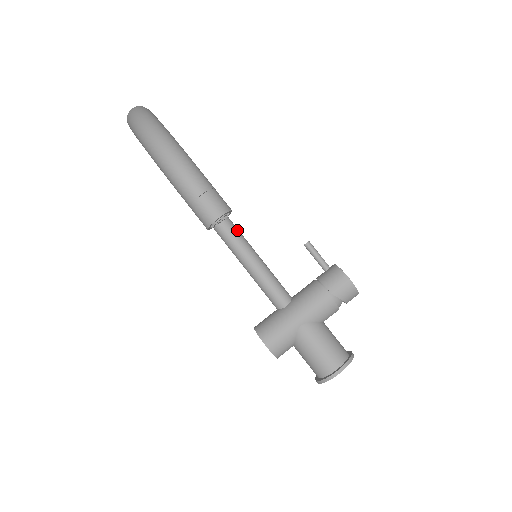
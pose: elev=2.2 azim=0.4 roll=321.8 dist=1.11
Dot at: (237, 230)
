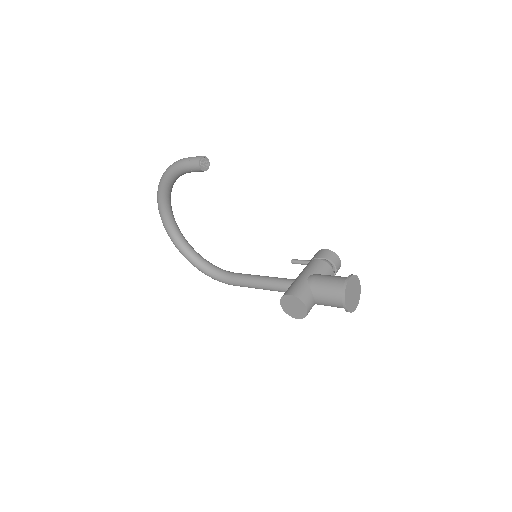
Dot at: occluded
